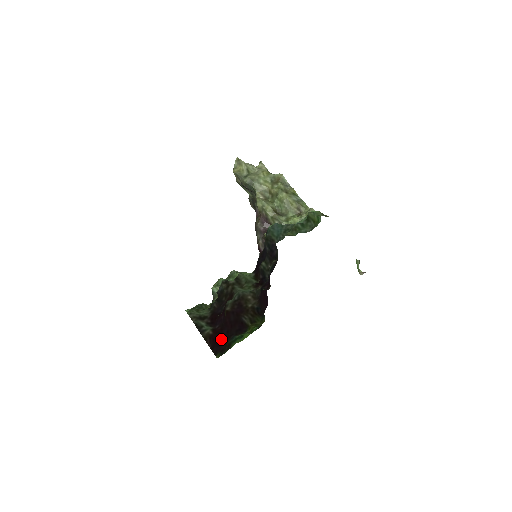
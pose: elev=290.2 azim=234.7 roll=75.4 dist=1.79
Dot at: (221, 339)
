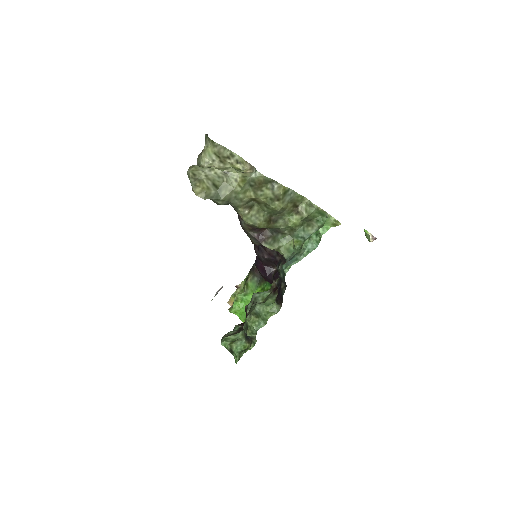
Dot at: occluded
